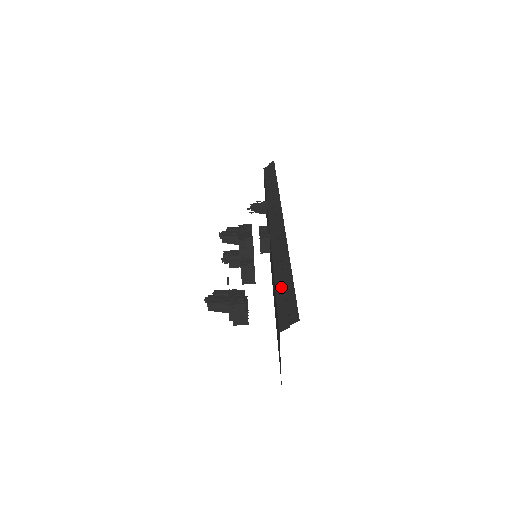
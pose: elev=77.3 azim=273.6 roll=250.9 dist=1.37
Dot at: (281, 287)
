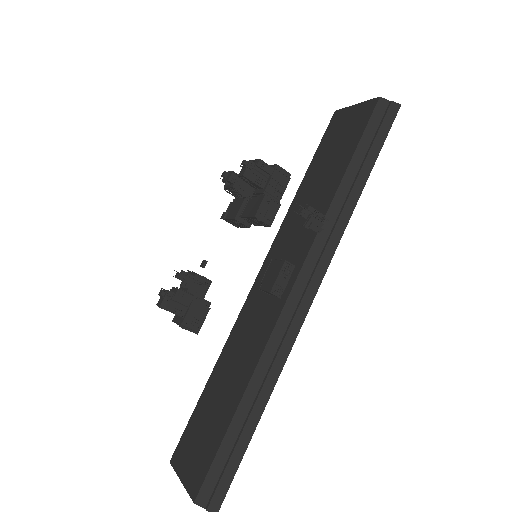
Dot at: (234, 436)
